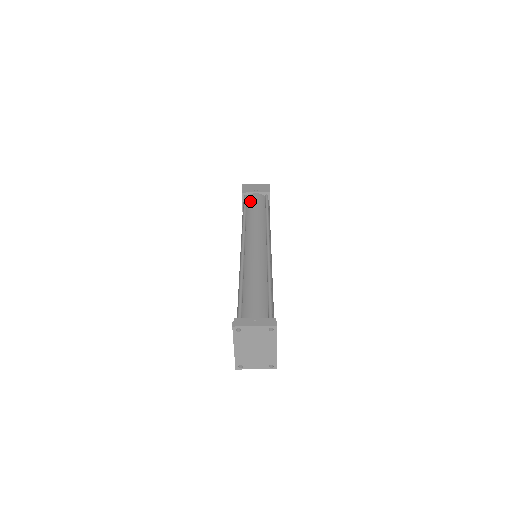
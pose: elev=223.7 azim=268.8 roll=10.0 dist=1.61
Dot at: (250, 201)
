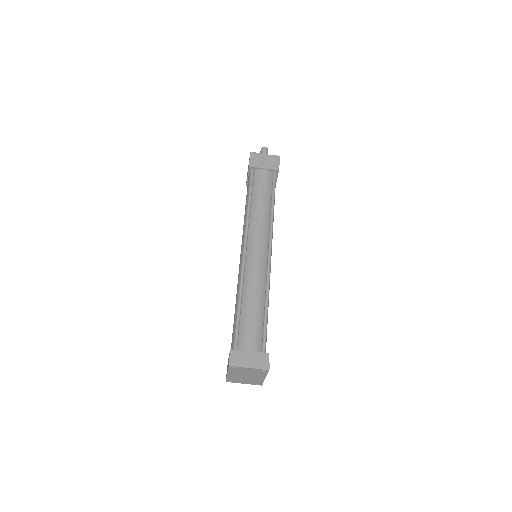
Dot at: (257, 180)
